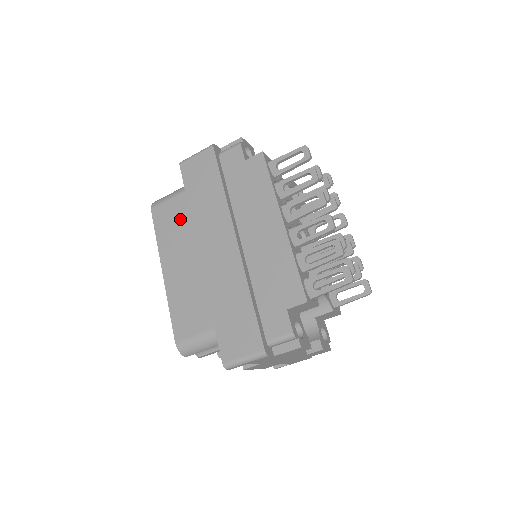
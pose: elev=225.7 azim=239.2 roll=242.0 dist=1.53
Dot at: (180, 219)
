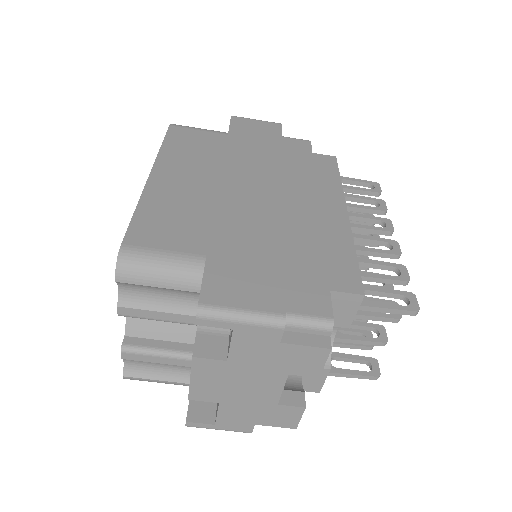
Dot at: (208, 147)
